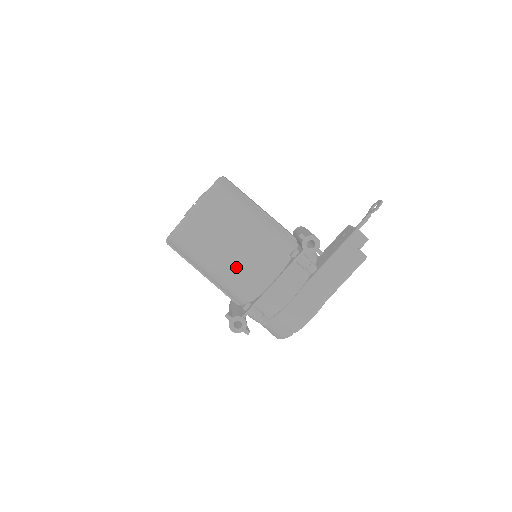
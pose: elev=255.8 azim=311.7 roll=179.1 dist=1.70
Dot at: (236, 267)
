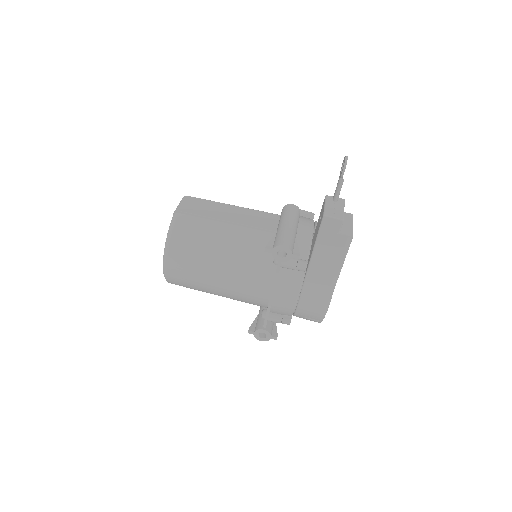
Dot at: (231, 292)
